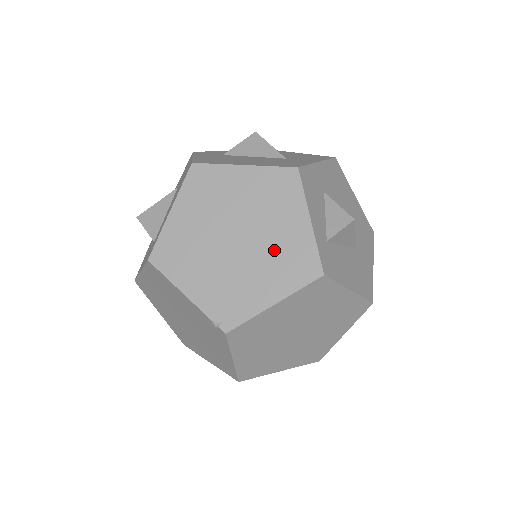
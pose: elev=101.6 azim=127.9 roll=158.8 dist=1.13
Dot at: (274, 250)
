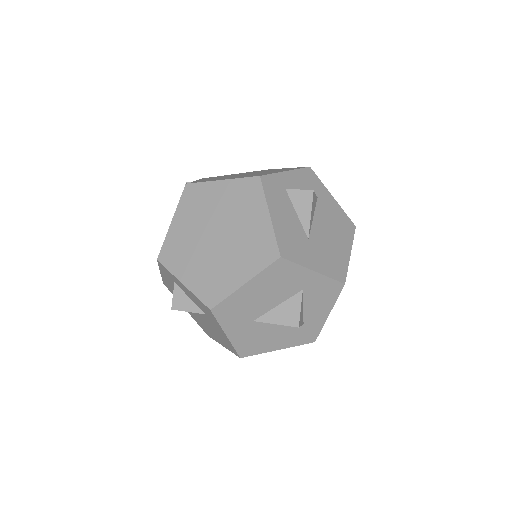
Dot at: occluded
